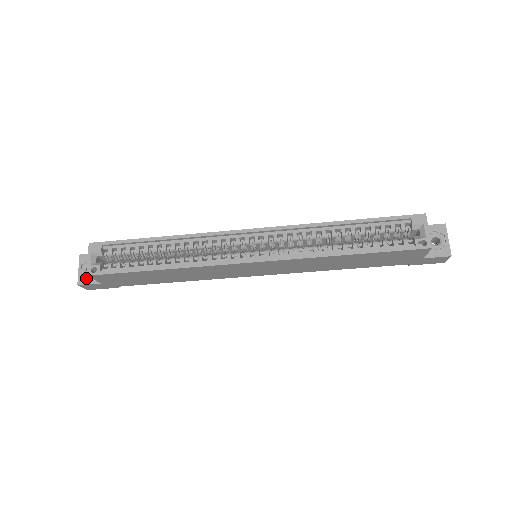
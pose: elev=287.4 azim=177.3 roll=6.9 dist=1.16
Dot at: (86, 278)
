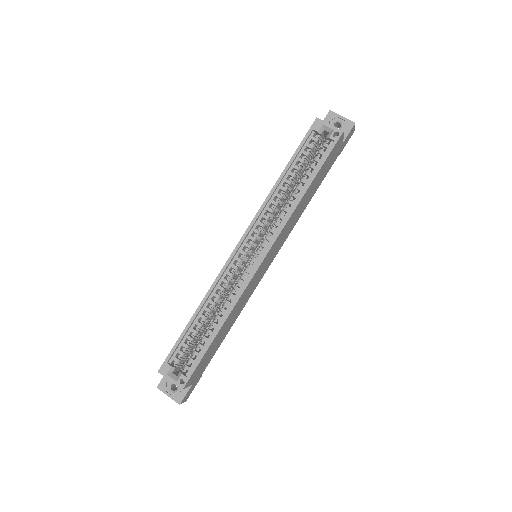
Dot at: (179, 394)
